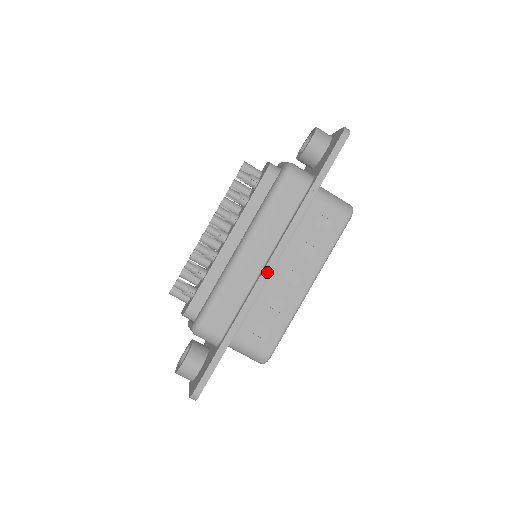
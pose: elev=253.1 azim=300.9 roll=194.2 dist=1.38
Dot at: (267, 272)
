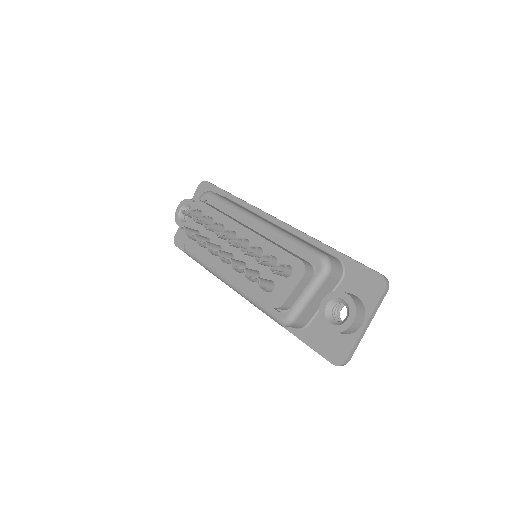
Dot at: occluded
